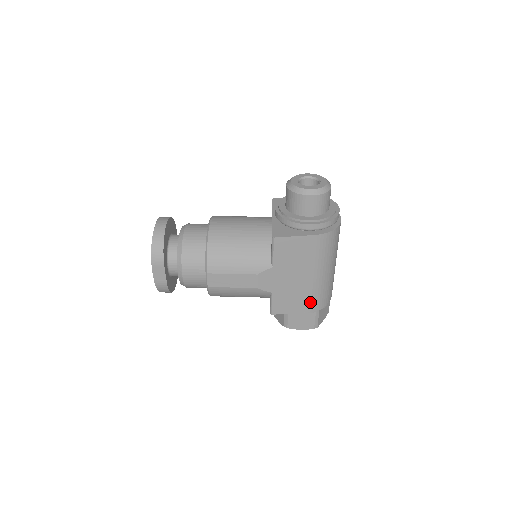
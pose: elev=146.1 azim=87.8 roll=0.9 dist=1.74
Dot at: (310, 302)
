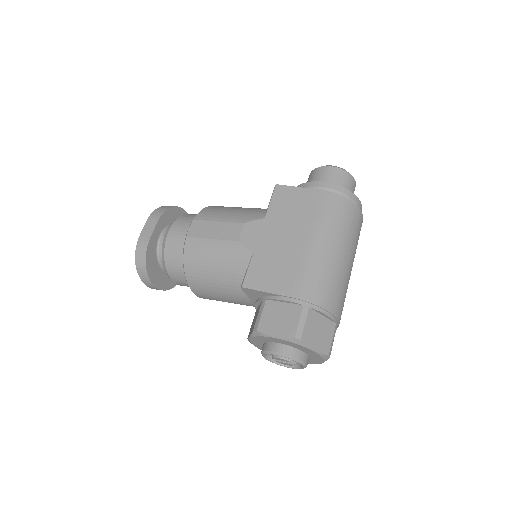
Dot at: (298, 282)
